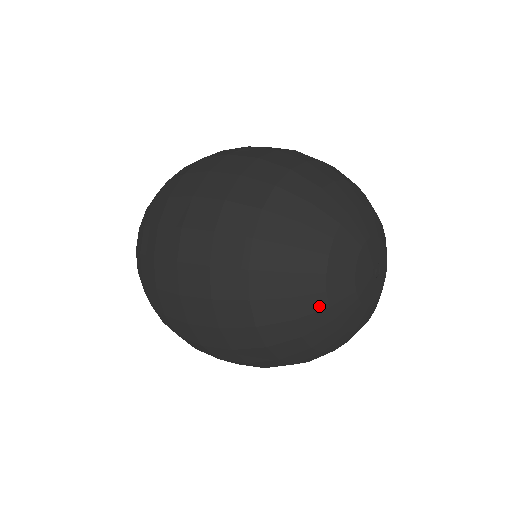
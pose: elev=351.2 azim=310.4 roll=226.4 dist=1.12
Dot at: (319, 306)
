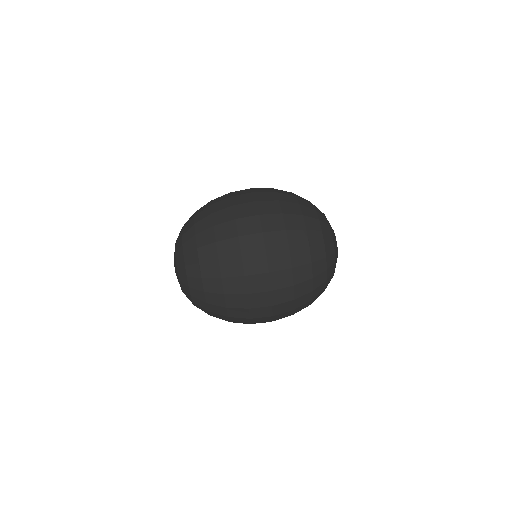
Dot at: occluded
